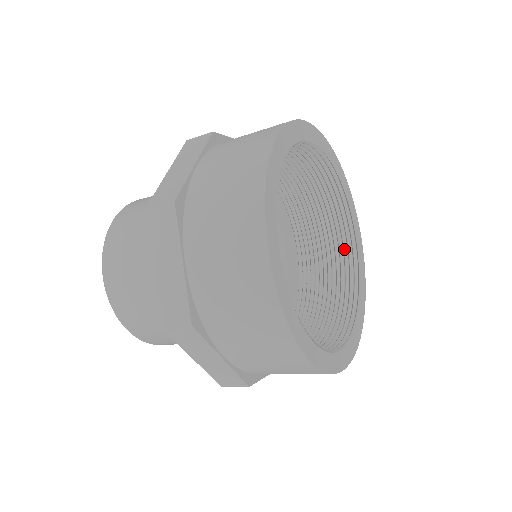
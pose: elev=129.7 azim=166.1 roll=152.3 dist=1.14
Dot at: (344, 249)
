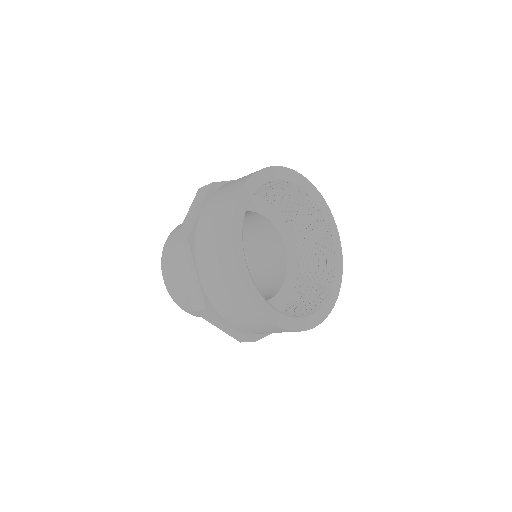
Dot at: (324, 241)
